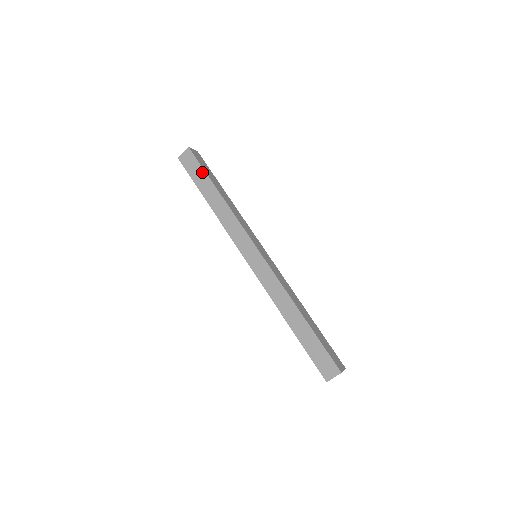
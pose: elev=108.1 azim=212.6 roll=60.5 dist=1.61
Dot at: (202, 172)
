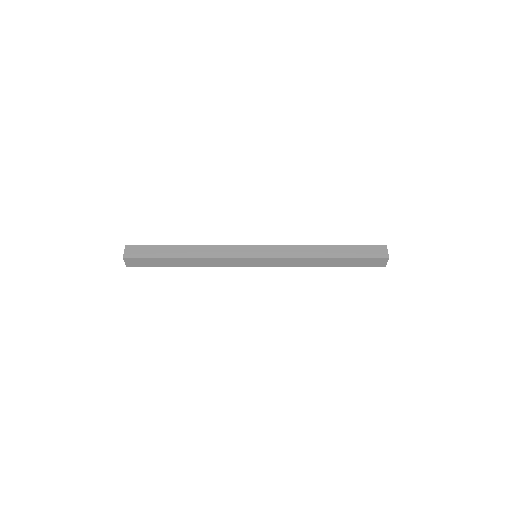
Dot at: (155, 260)
